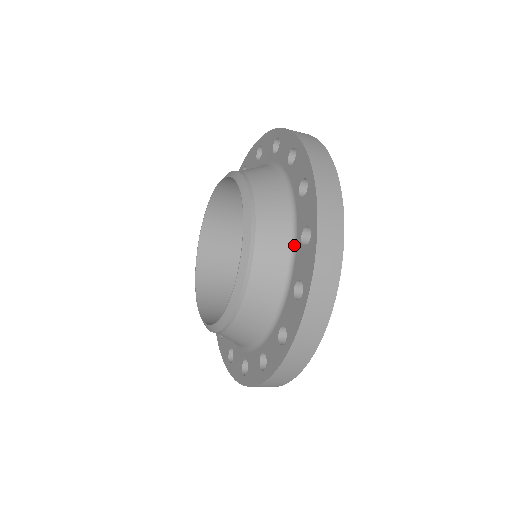
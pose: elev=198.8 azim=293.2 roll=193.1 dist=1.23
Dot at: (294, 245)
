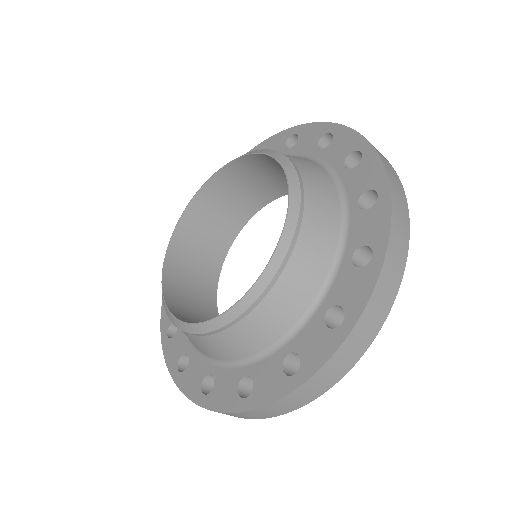
Dot at: (337, 179)
